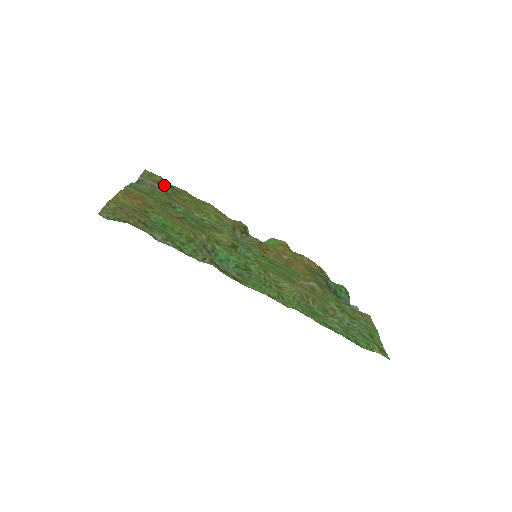
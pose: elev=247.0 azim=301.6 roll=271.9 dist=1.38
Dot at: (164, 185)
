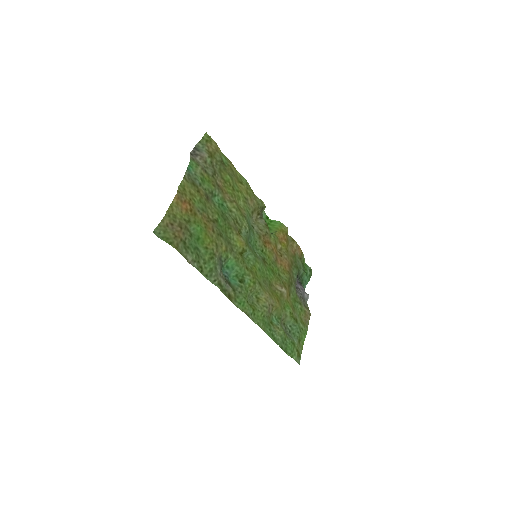
Dot at: (215, 159)
